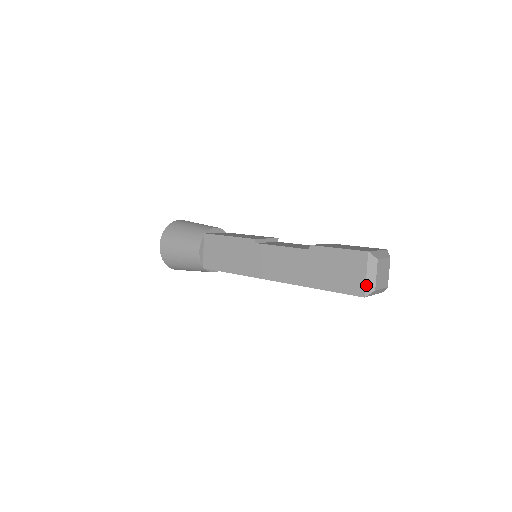
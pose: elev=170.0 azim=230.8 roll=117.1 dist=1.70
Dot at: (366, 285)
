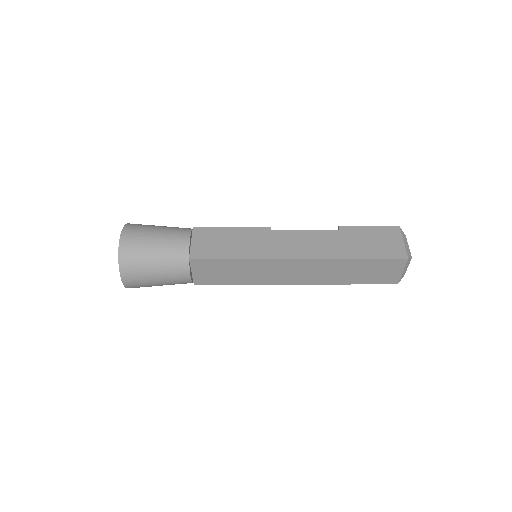
Dot at: (406, 250)
